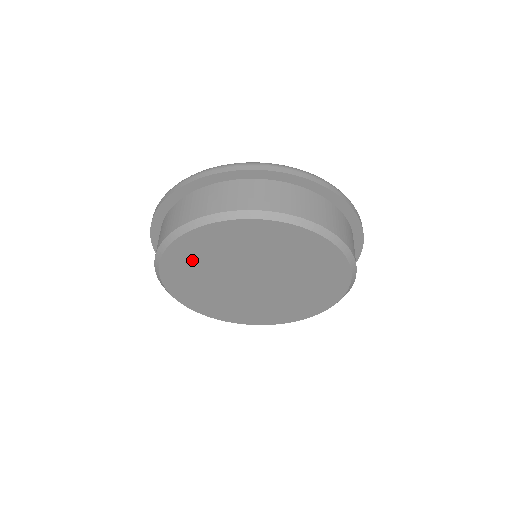
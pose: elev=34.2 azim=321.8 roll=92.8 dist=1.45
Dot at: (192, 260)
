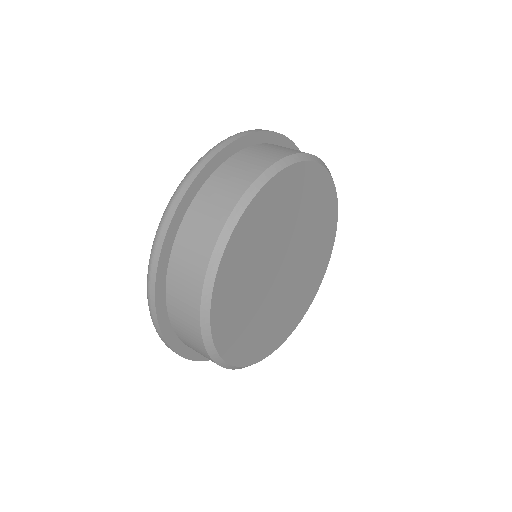
Dot at: (247, 336)
